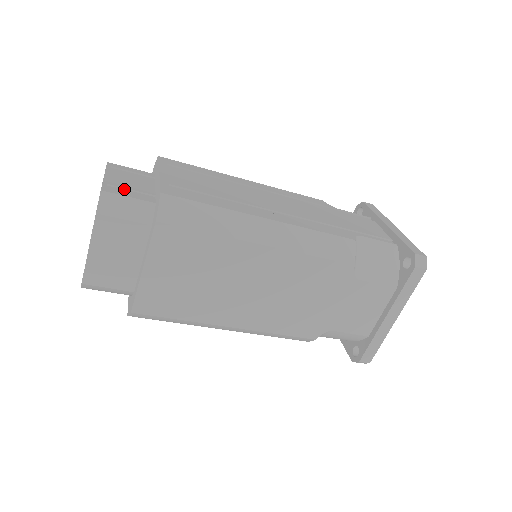
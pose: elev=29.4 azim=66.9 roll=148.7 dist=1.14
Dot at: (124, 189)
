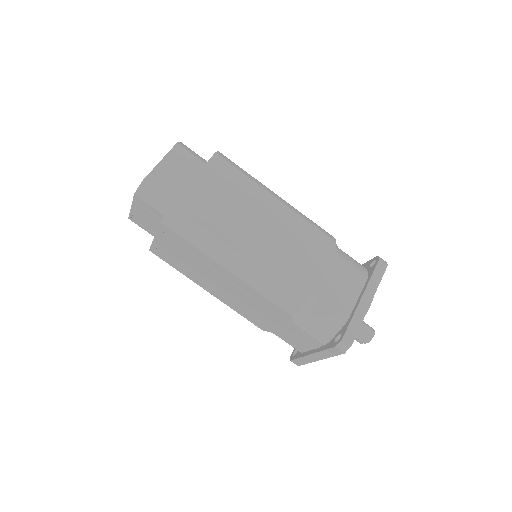
Dot at: occluded
